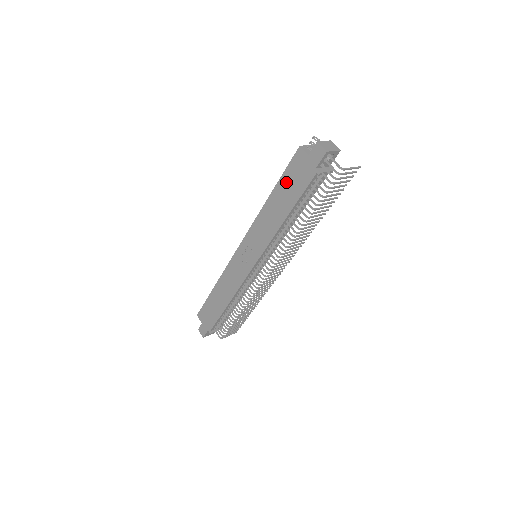
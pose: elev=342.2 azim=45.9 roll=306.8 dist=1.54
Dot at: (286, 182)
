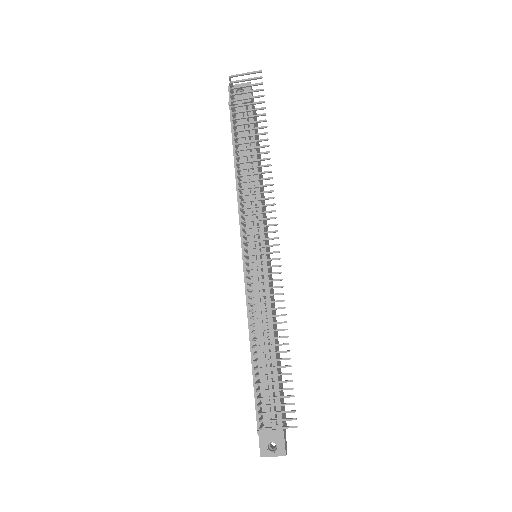
Dot at: occluded
